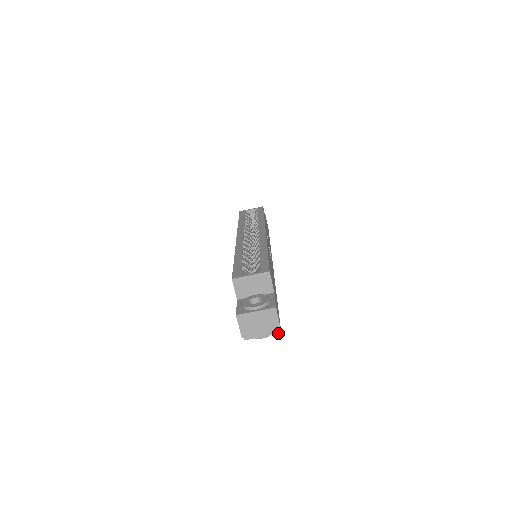
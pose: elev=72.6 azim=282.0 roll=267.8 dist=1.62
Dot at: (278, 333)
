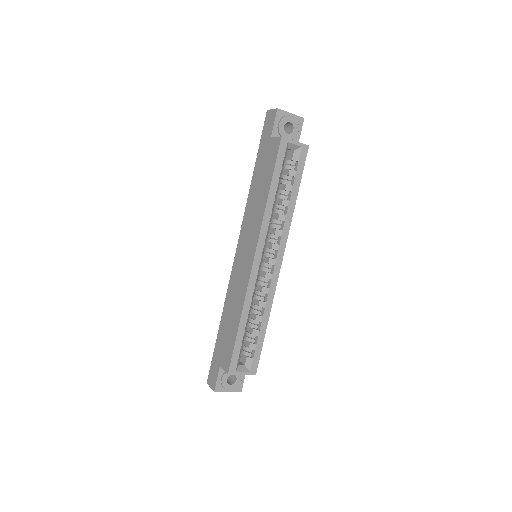
Dot at: occluded
